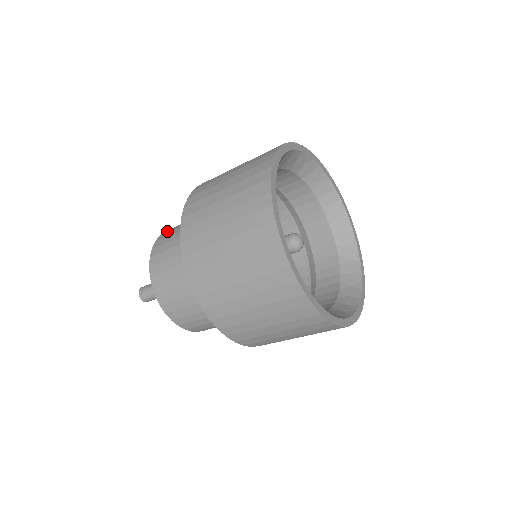
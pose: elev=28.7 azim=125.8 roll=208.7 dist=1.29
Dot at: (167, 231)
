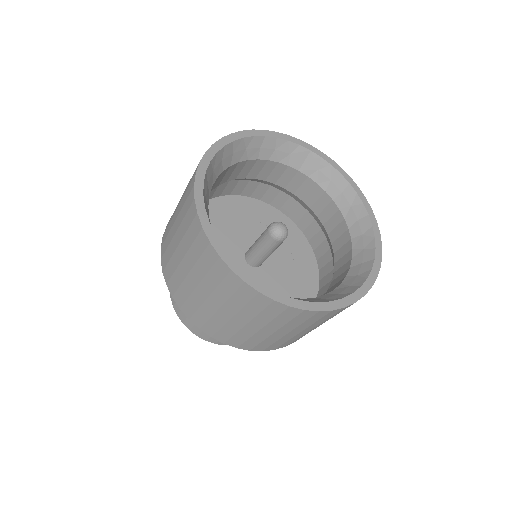
Dot at: occluded
